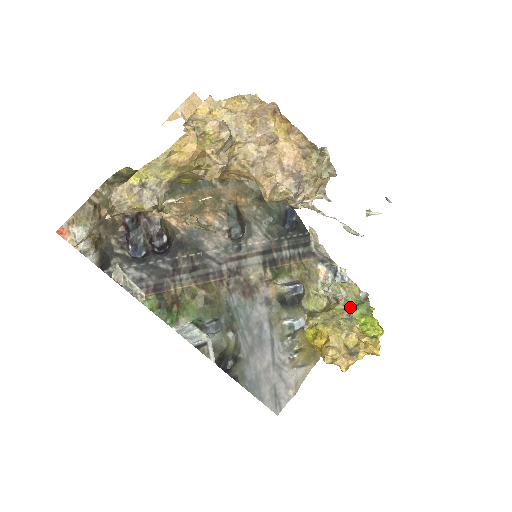
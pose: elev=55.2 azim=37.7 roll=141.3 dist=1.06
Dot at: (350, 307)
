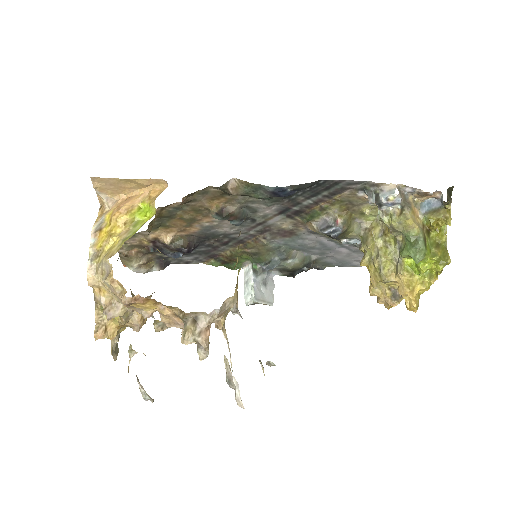
Dot at: (403, 239)
